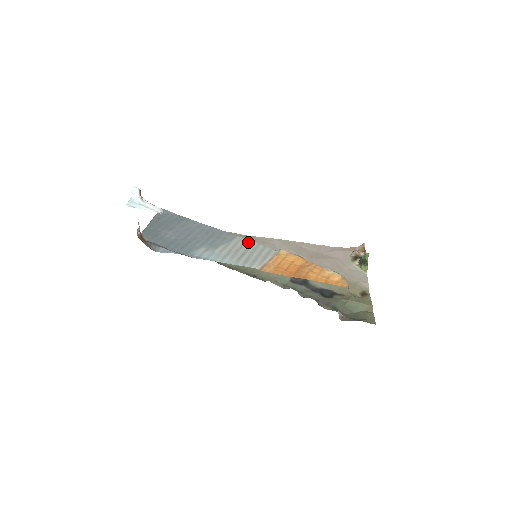
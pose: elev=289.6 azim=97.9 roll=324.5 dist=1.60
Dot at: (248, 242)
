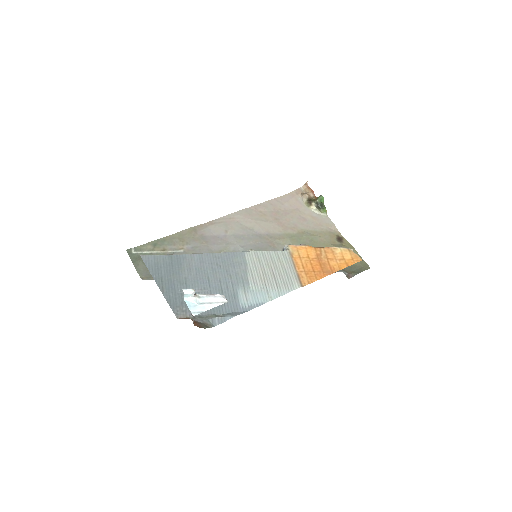
Dot at: (259, 255)
